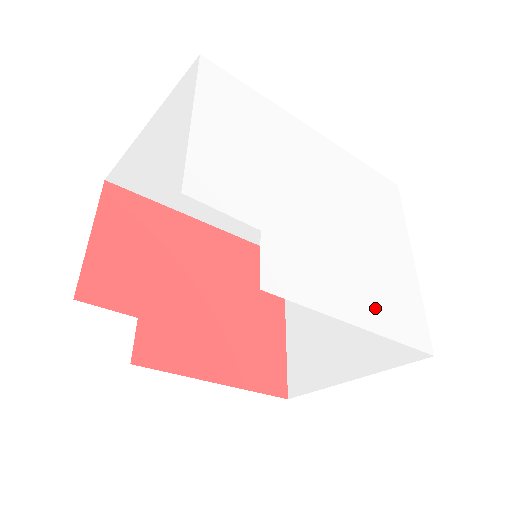
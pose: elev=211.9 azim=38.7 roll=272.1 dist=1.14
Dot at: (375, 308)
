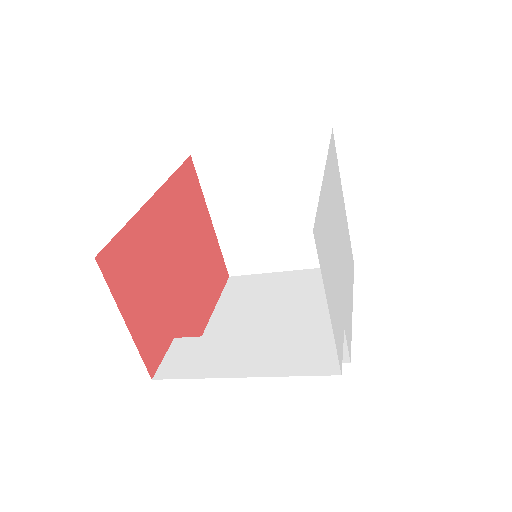
Dot at: (350, 281)
